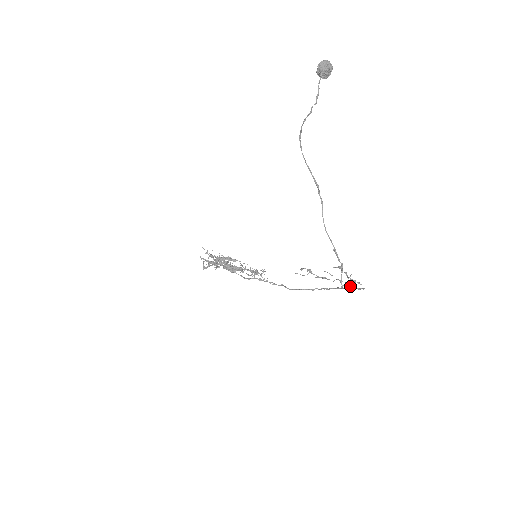
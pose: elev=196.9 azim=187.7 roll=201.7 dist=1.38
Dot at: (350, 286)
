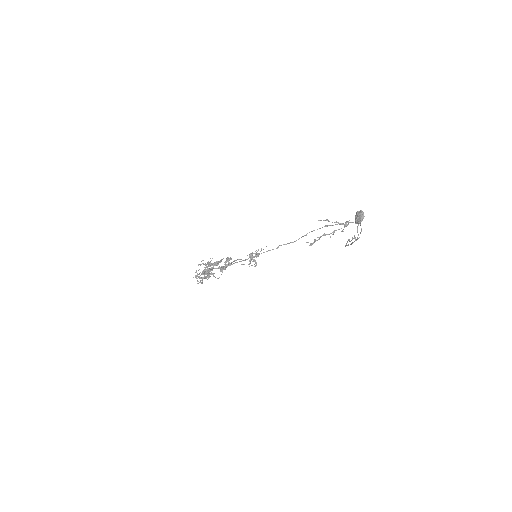
Dot at: occluded
